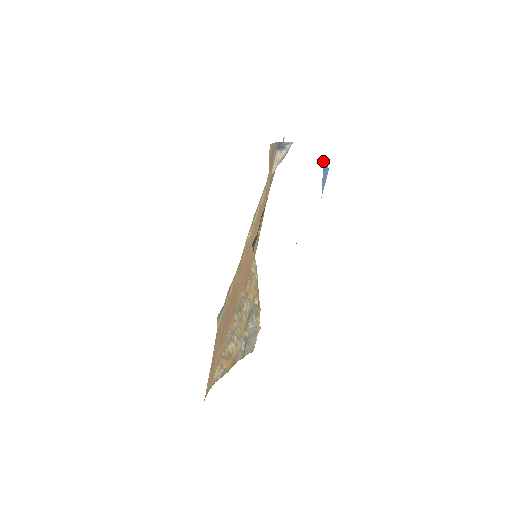
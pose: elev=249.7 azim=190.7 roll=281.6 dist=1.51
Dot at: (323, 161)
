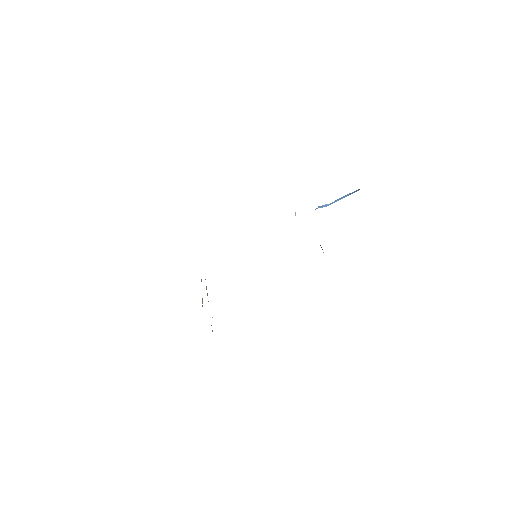
Dot at: occluded
